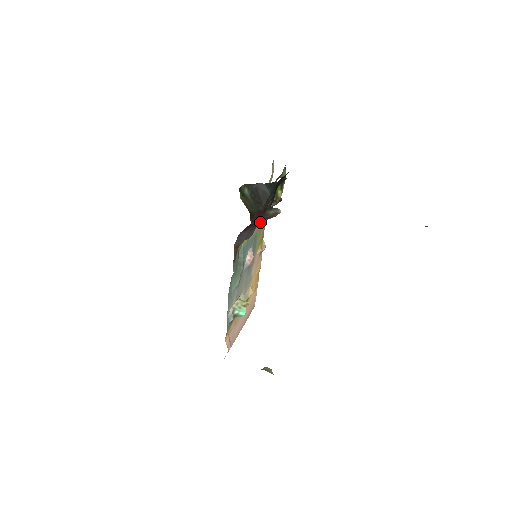
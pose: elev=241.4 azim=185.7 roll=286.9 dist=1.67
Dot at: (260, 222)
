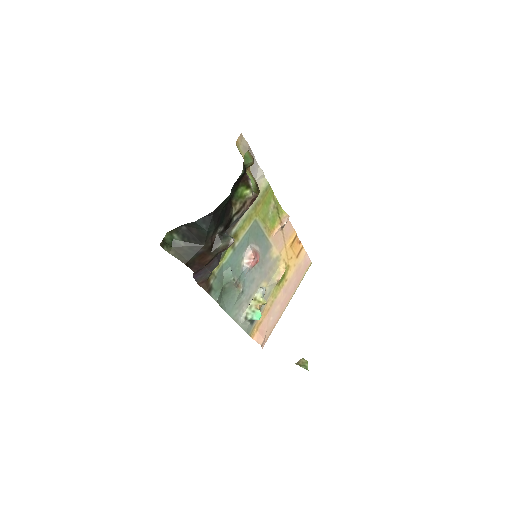
Dot at: (211, 259)
